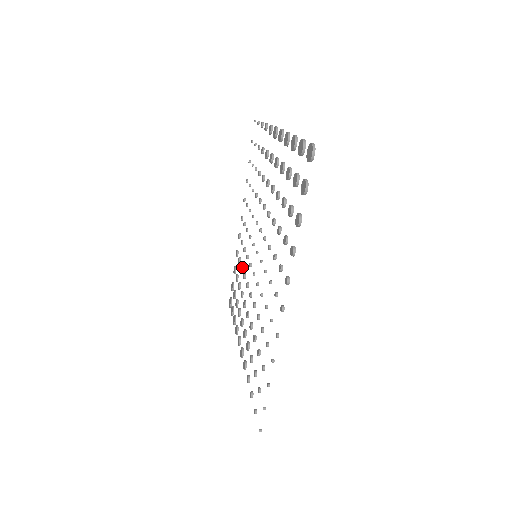
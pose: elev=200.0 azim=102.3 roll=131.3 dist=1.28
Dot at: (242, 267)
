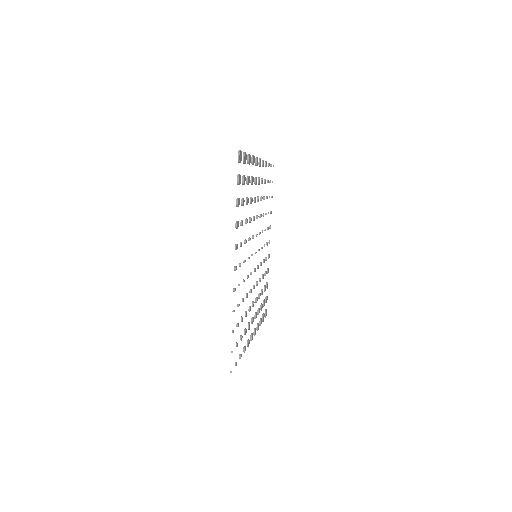
Dot at: (262, 276)
